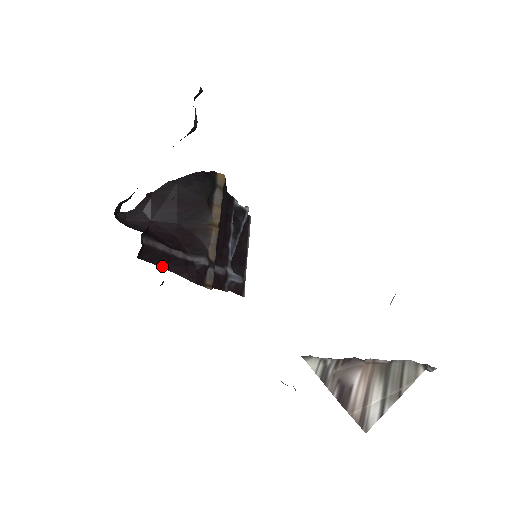
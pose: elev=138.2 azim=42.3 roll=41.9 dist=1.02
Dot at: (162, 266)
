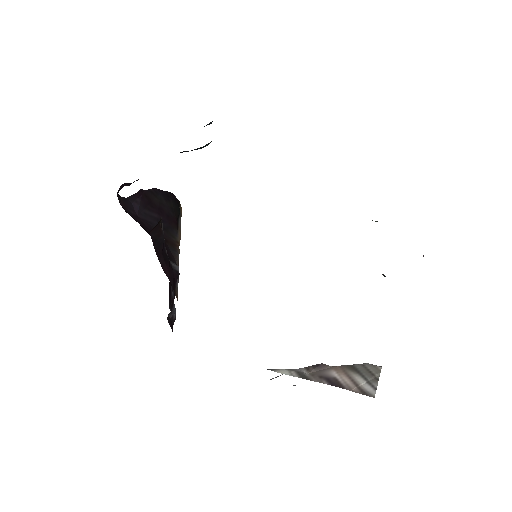
Dot at: (157, 253)
